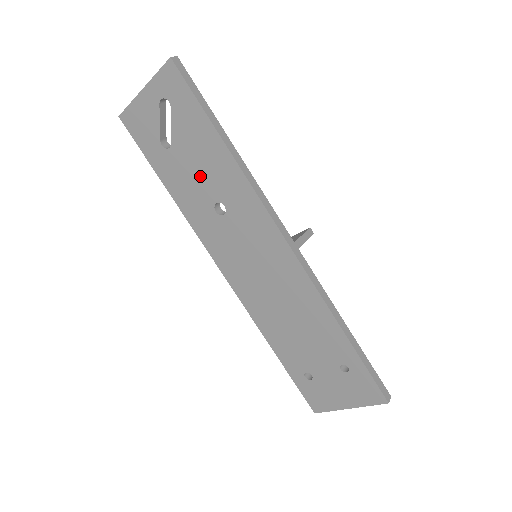
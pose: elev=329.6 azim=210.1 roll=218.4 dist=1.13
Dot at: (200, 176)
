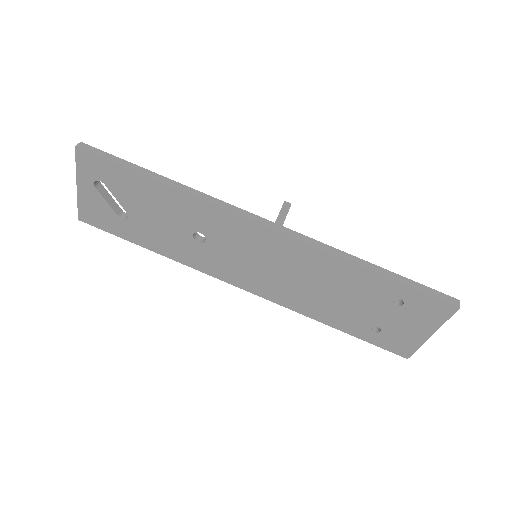
Dot at: (165, 222)
